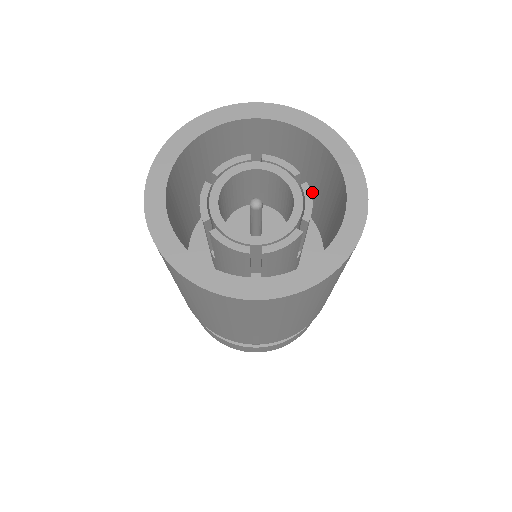
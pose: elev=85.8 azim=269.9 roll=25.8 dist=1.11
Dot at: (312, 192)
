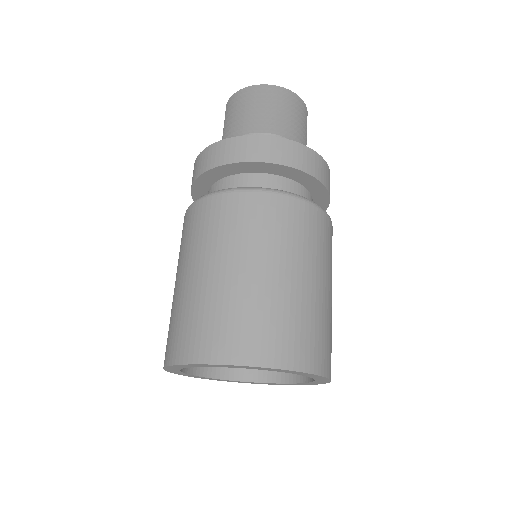
Dot at: occluded
